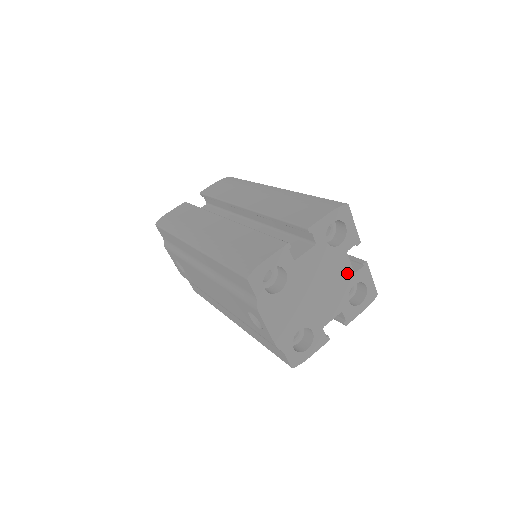
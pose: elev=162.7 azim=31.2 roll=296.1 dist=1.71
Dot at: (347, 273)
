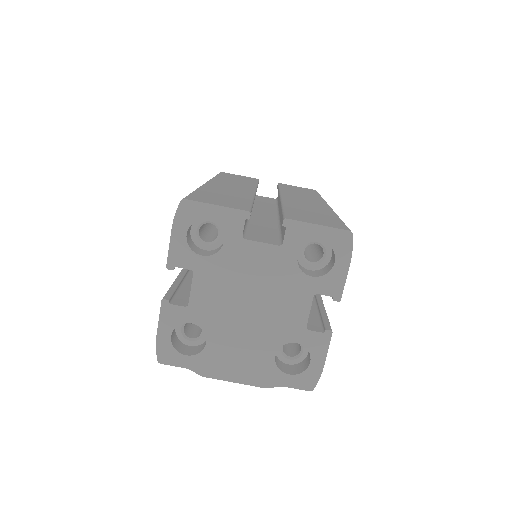
Dot at: (271, 255)
